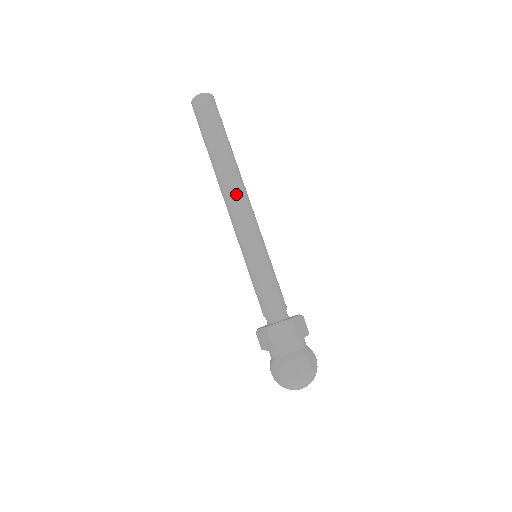
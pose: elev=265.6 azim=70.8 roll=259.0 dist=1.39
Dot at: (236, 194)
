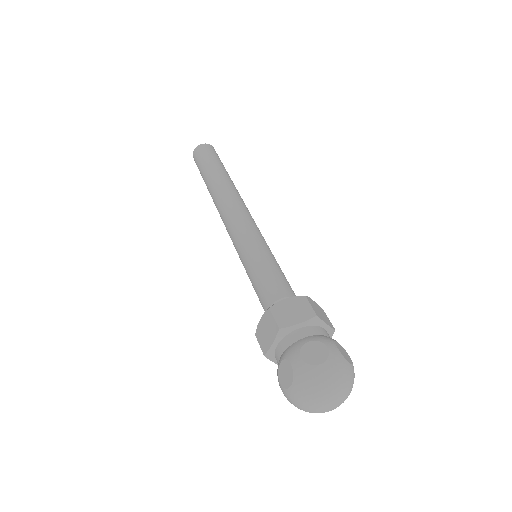
Dot at: (221, 208)
